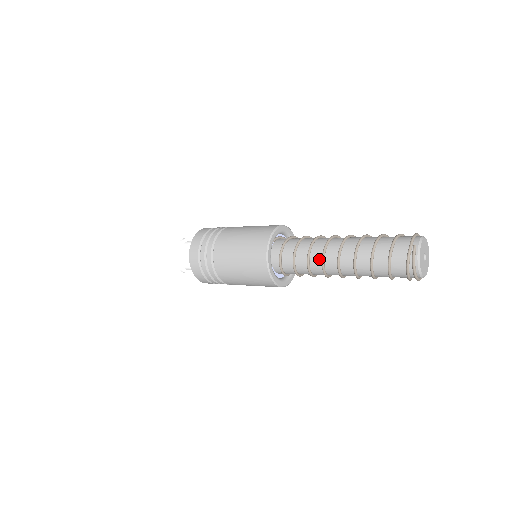
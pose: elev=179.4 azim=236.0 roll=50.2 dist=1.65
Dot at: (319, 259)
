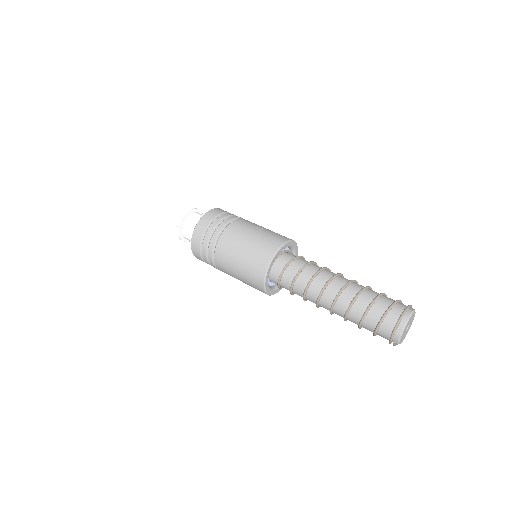
Dot at: occluded
